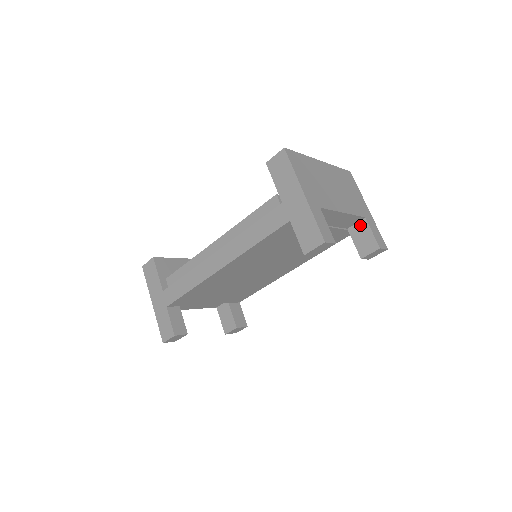
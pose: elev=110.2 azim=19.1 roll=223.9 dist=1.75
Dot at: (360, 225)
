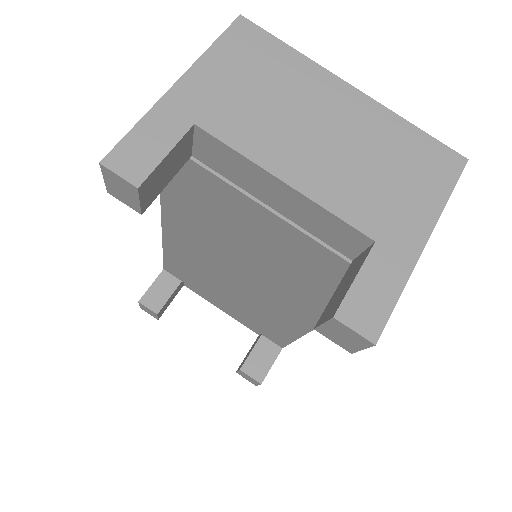
Dot at: (361, 256)
